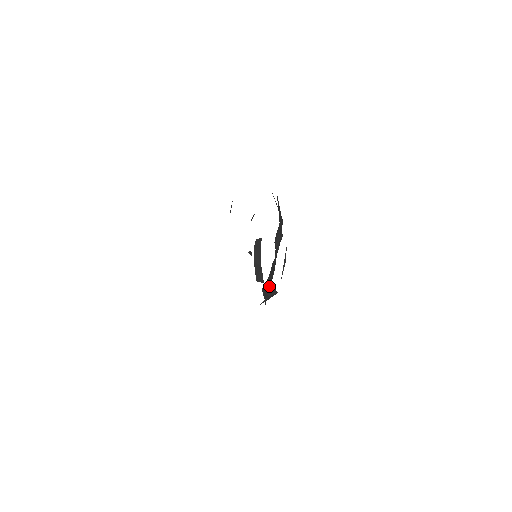
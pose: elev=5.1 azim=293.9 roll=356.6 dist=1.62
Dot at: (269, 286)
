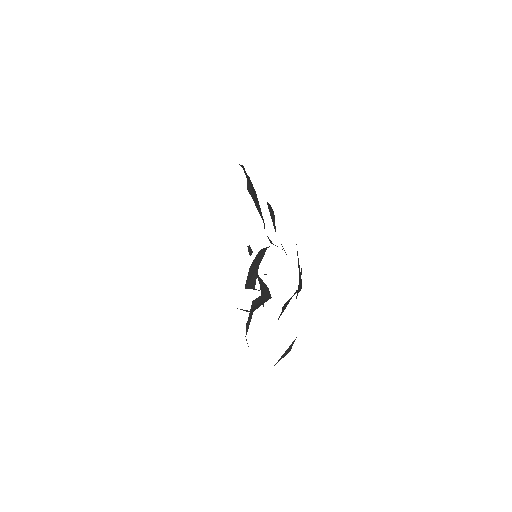
Dot at: (260, 297)
